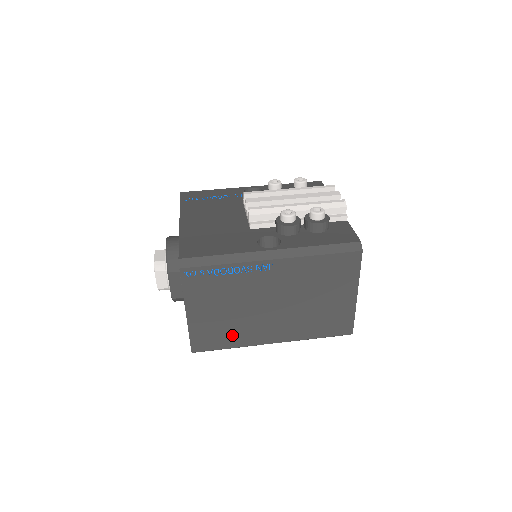
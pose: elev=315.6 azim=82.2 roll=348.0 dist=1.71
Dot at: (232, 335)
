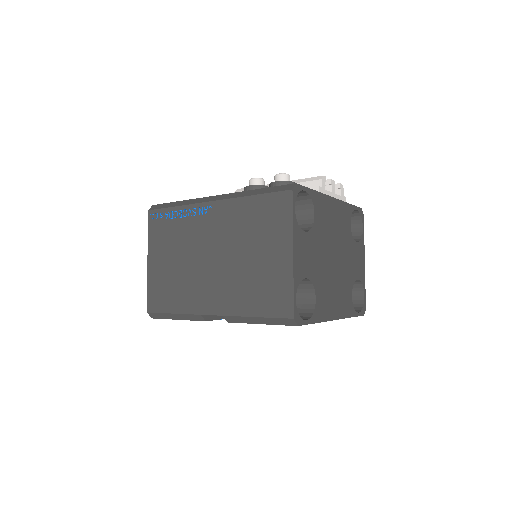
Dot at: (178, 295)
